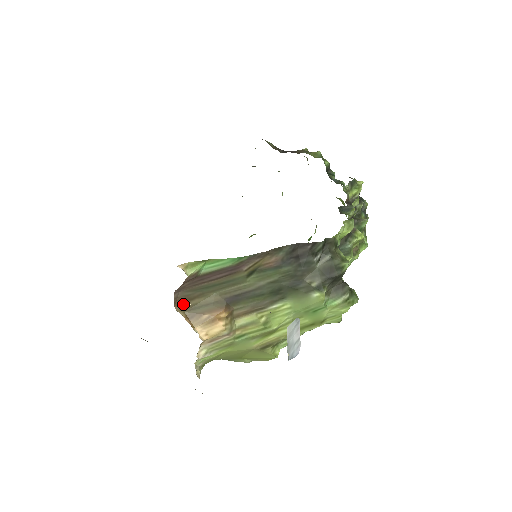
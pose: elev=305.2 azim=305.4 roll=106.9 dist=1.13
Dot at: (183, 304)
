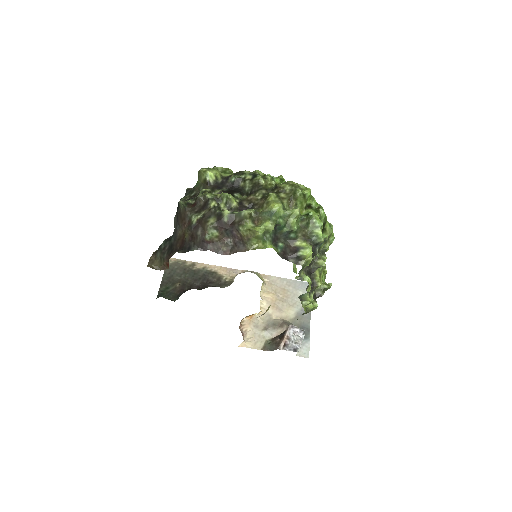
Dot at: (244, 320)
